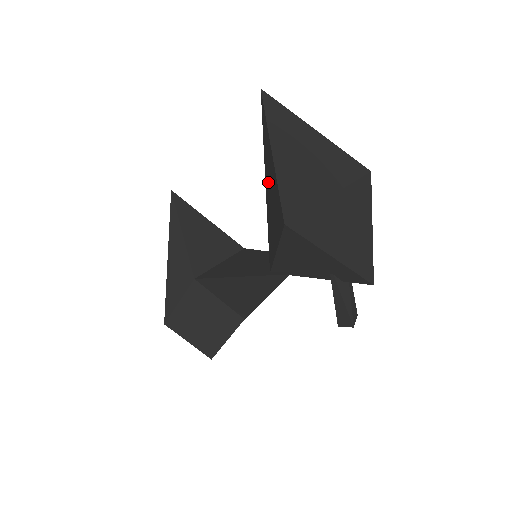
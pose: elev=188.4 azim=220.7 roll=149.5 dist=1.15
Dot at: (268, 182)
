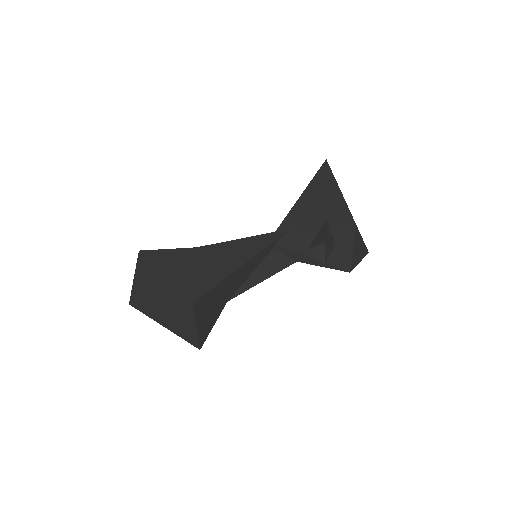
Dot at: occluded
